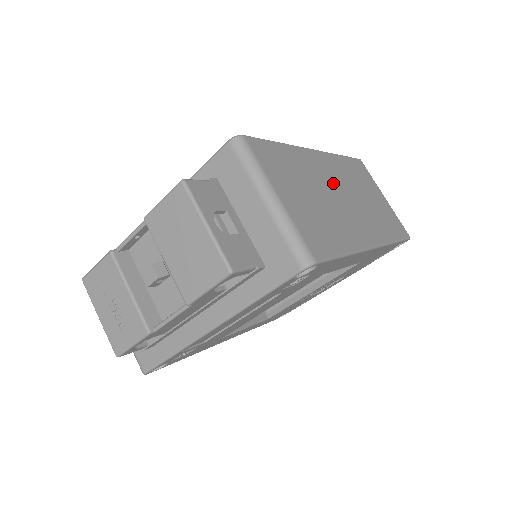
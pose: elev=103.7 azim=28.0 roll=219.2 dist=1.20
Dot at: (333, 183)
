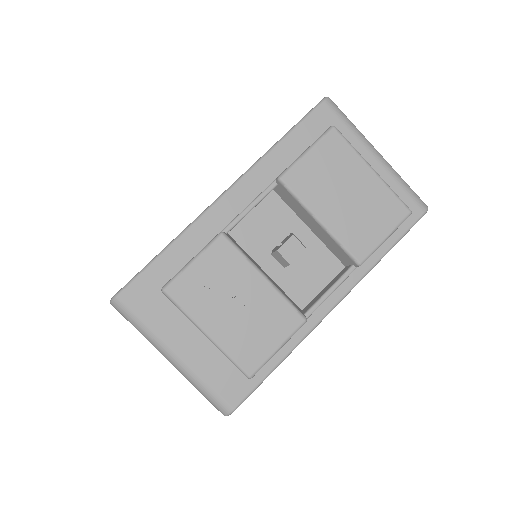
Dot at: occluded
